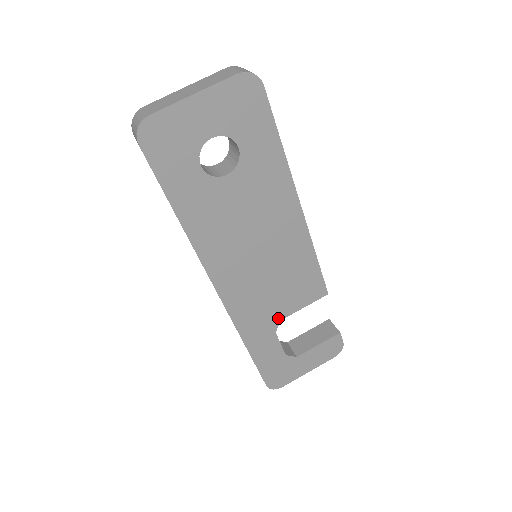
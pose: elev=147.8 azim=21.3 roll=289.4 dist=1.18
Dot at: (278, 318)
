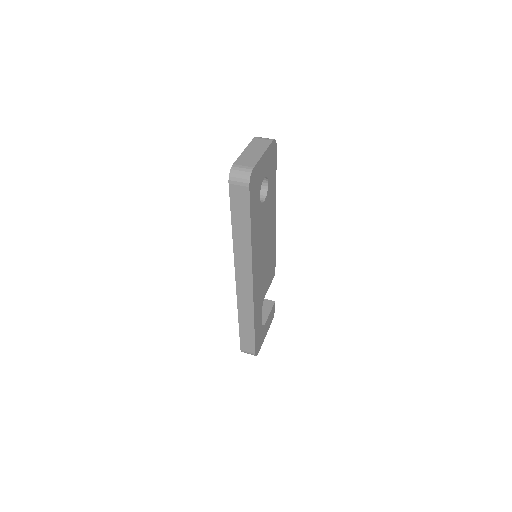
Dot at: (263, 297)
